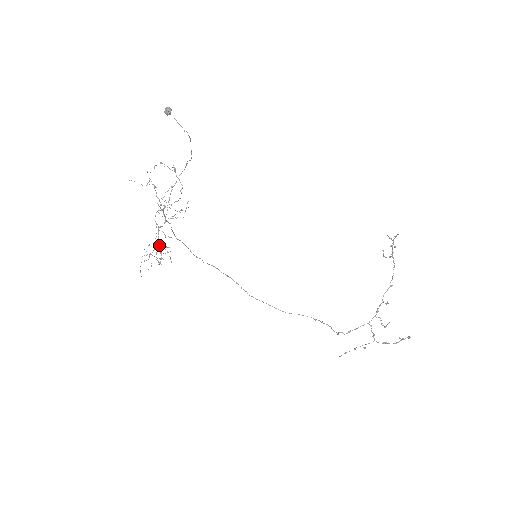
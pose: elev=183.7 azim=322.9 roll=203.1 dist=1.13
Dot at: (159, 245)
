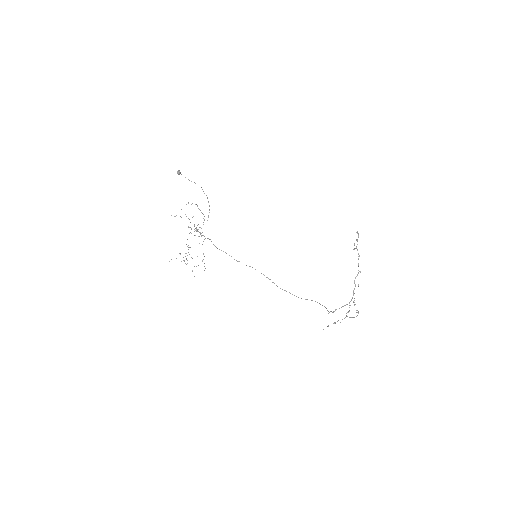
Dot at: occluded
